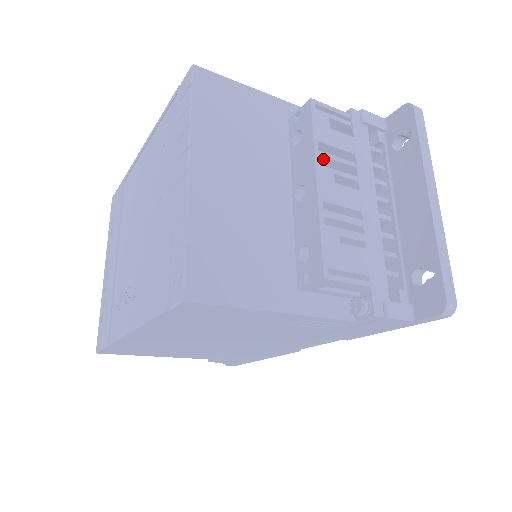
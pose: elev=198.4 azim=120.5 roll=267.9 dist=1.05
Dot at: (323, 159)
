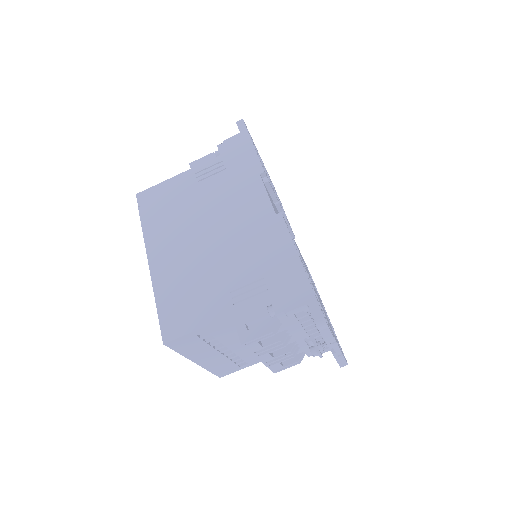
Dot at: occluded
